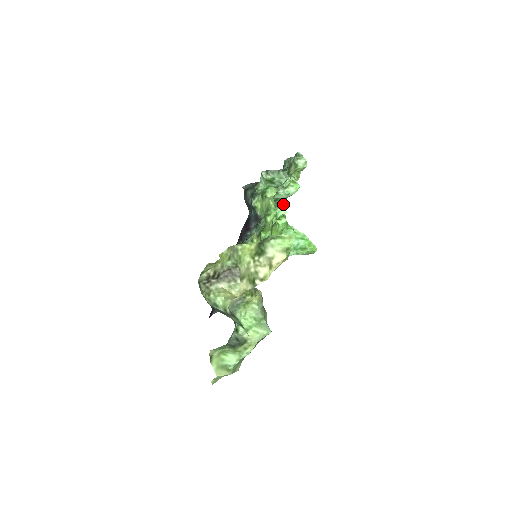
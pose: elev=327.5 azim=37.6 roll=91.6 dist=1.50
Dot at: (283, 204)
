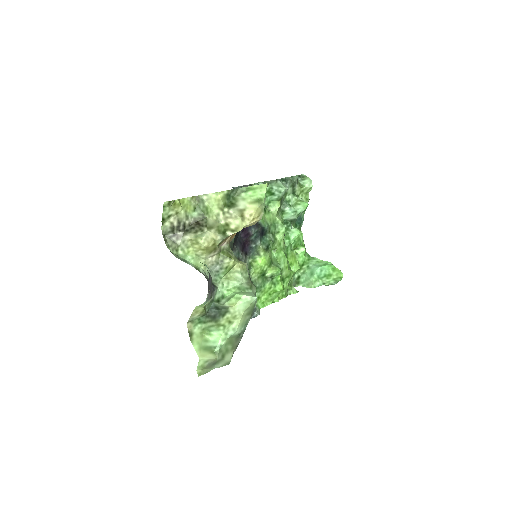
Dot at: occluded
